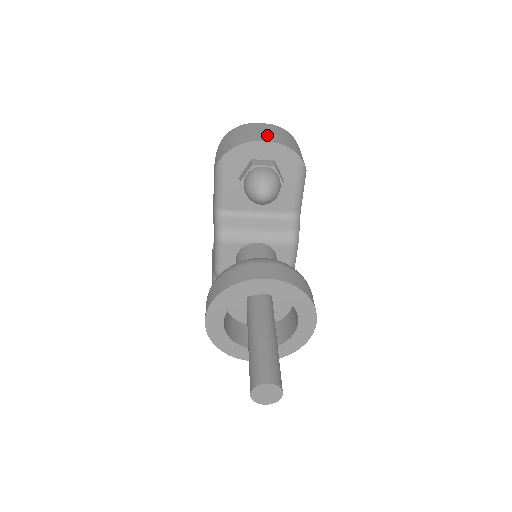
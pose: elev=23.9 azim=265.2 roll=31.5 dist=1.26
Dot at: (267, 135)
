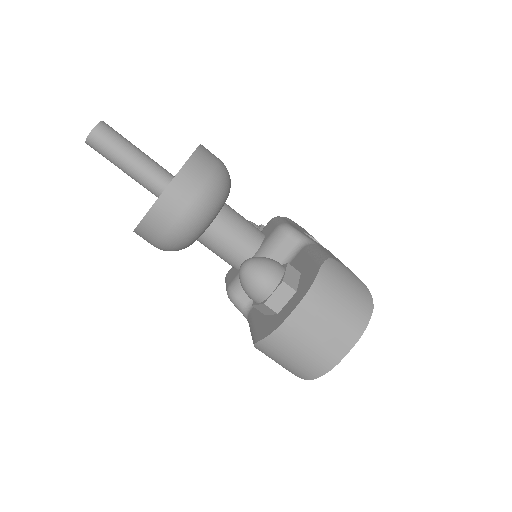
Dot at: occluded
